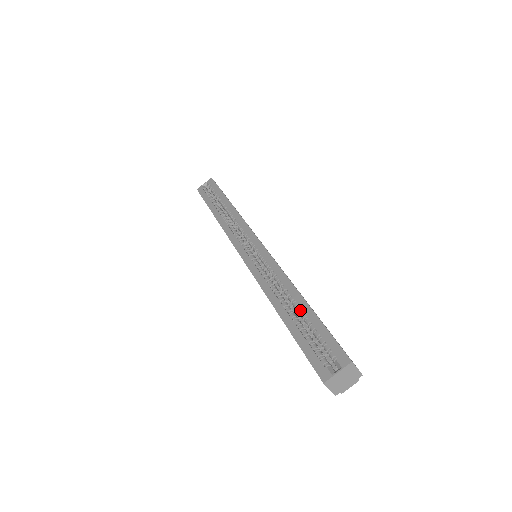
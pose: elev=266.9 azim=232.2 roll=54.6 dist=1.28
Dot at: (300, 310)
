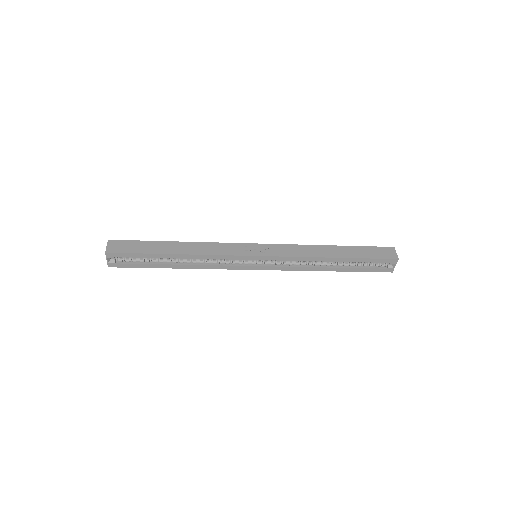
Dot at: occluded
